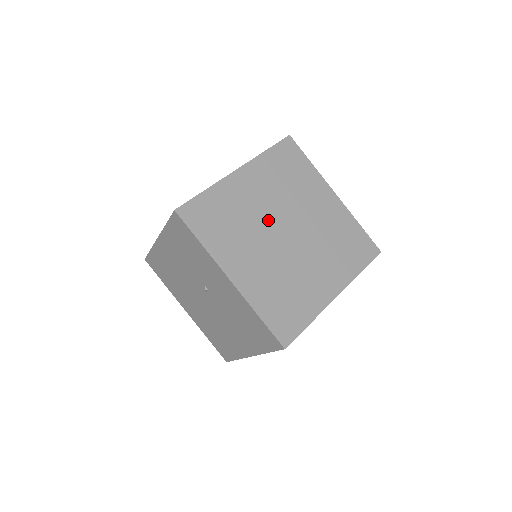
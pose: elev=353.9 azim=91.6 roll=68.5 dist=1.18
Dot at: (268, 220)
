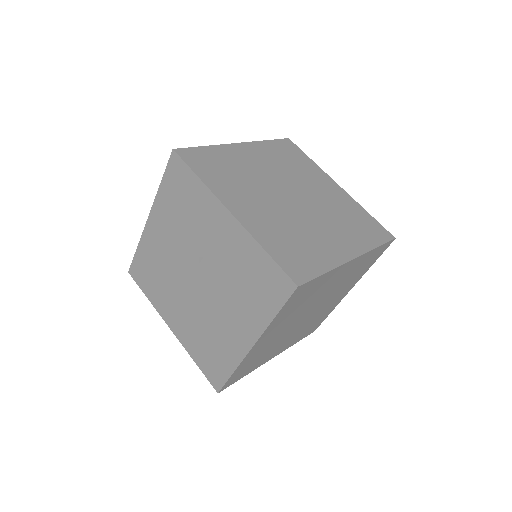
Dot at: (271, 183)
